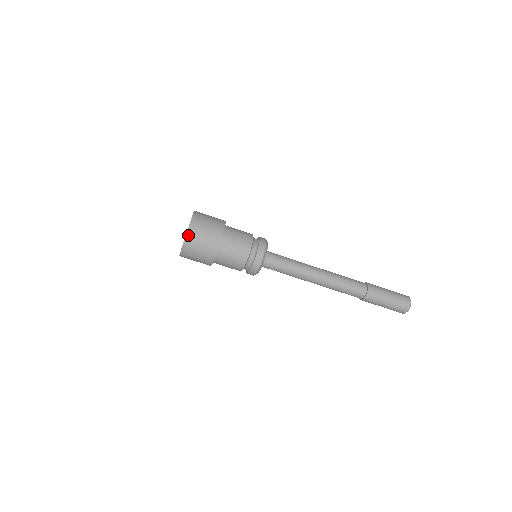
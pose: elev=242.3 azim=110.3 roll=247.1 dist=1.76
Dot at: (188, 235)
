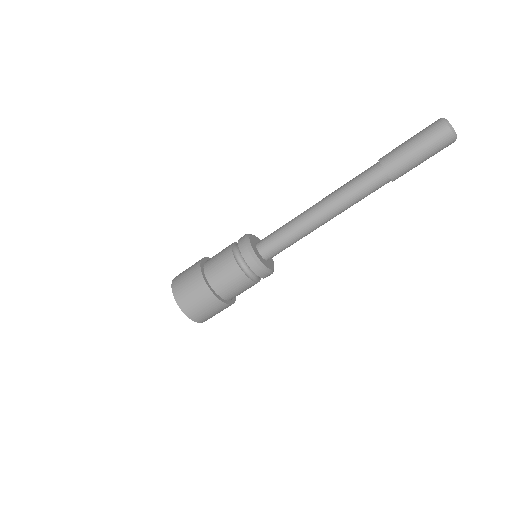
Dot at: (196, 320)
